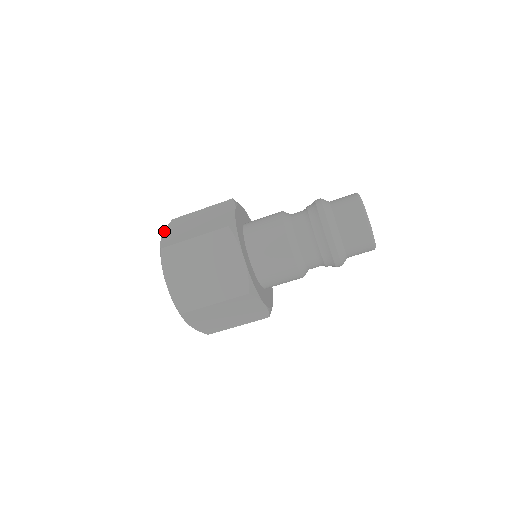
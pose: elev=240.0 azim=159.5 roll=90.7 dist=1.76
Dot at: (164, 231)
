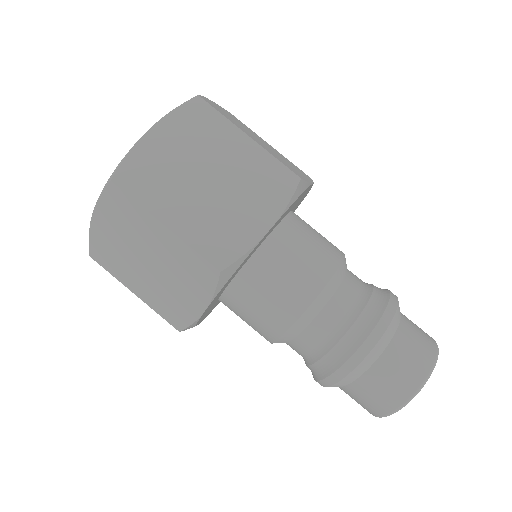
Dot at: occluded
